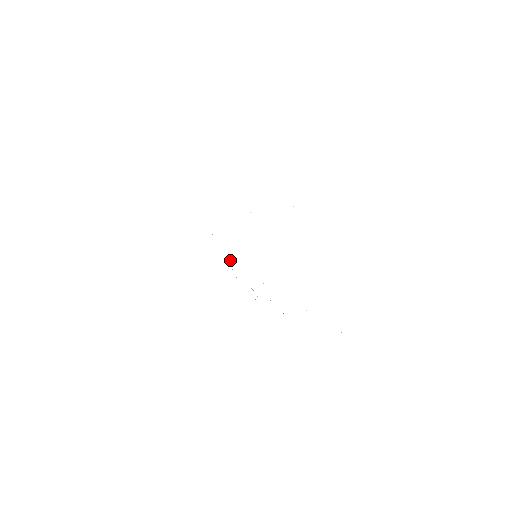
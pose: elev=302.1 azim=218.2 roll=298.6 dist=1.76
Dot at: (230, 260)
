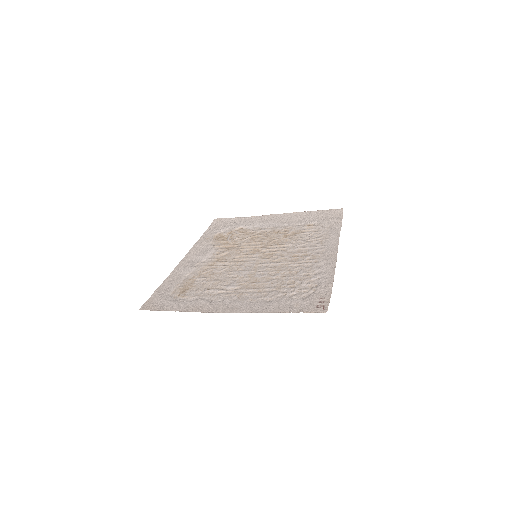
Dot at: (214, 249)
